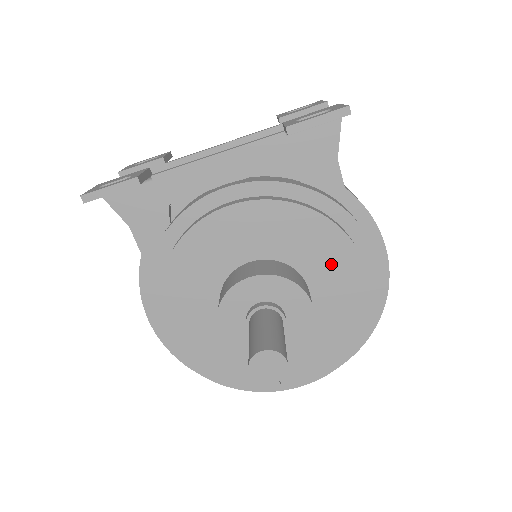
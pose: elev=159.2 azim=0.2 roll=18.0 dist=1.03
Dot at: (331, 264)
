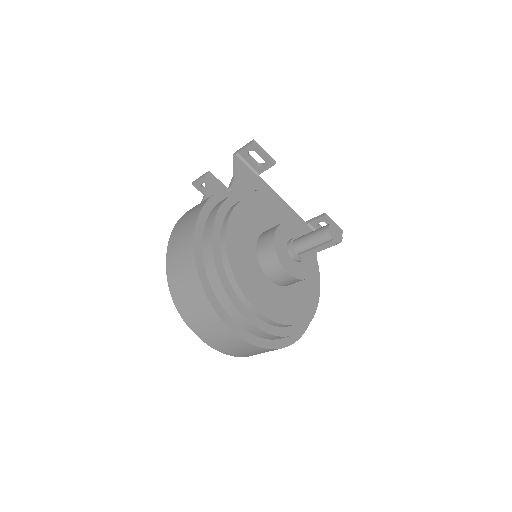
Dot at: occluded
